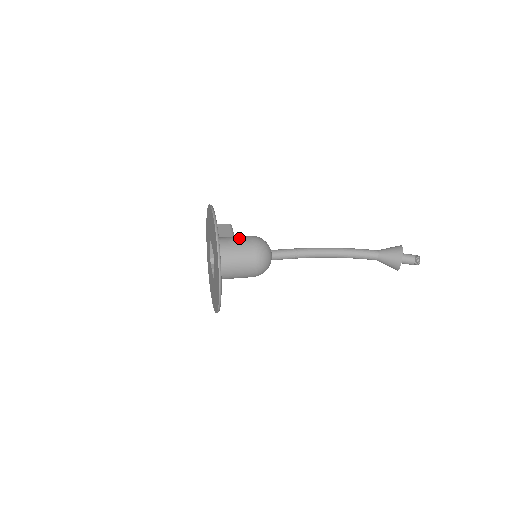
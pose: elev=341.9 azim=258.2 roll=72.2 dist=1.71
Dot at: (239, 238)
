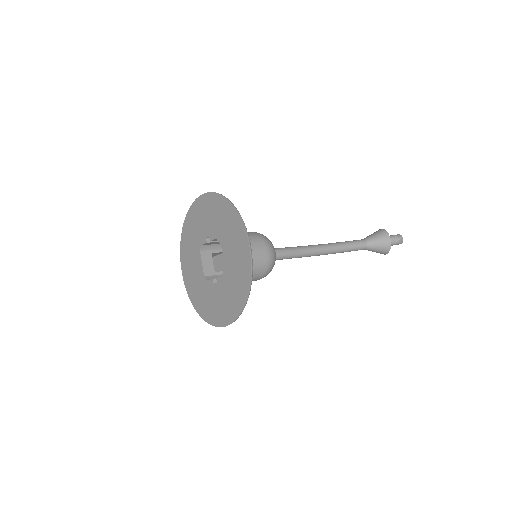
Dot at: occluded
